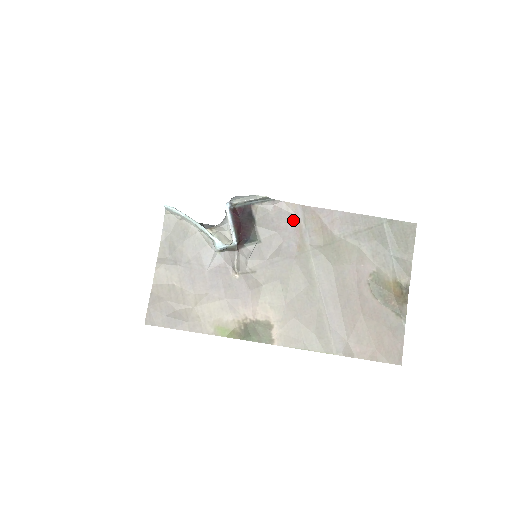
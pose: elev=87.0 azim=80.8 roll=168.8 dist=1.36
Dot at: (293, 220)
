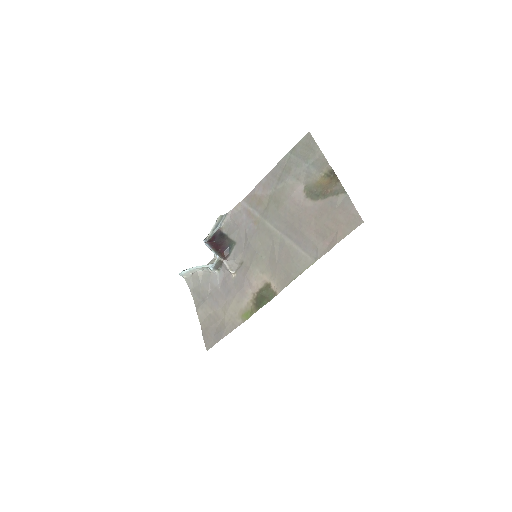
Dot at: (244, 212)
